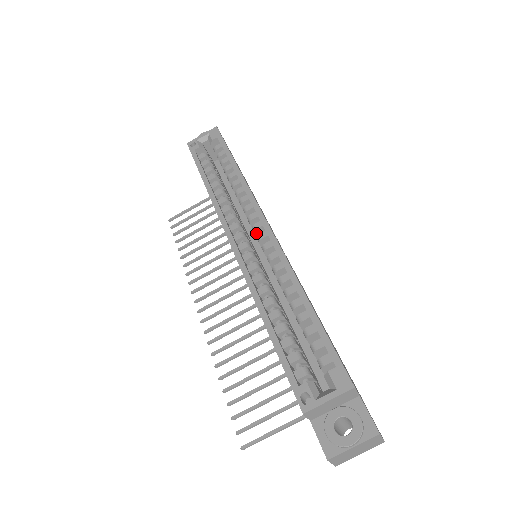
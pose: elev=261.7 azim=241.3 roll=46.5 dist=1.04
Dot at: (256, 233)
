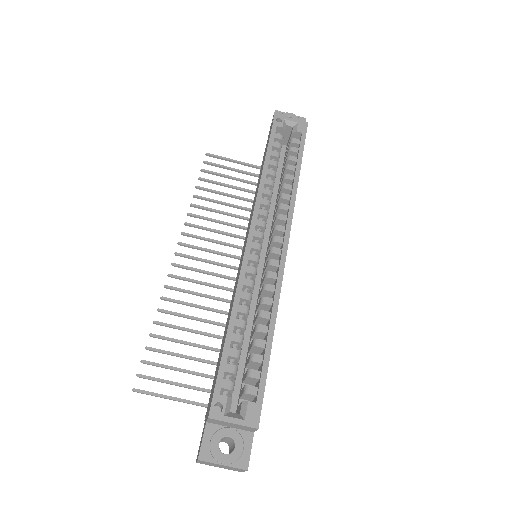
Dot at: (272, 243)
